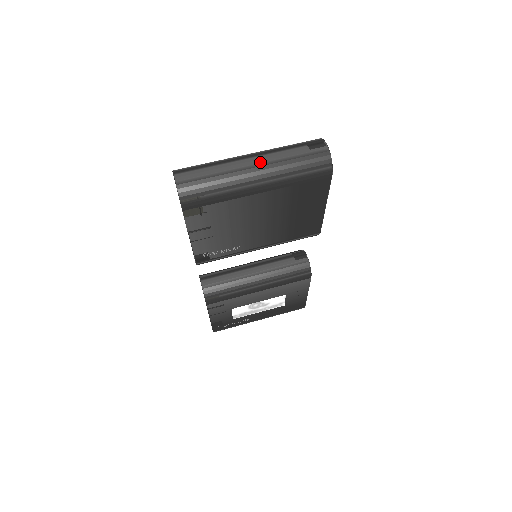
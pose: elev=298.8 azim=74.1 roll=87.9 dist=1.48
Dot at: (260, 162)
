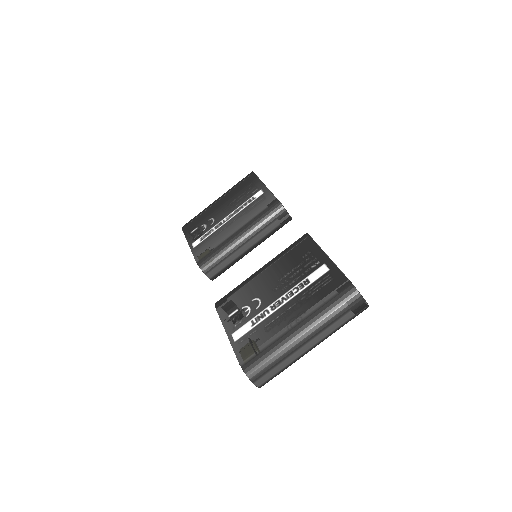
Dot at: (317, 343)
